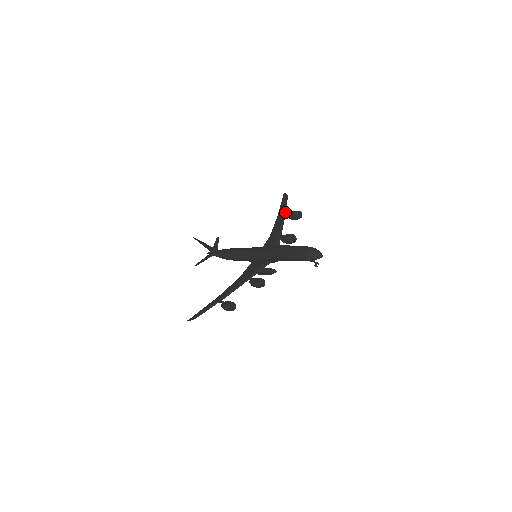
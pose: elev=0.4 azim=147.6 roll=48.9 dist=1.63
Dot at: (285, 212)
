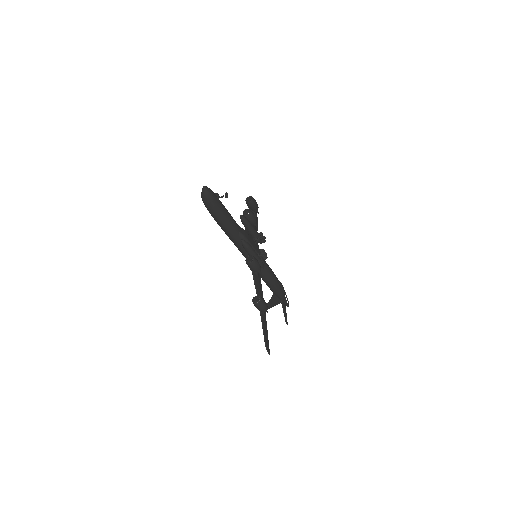
Dot at: occluded
